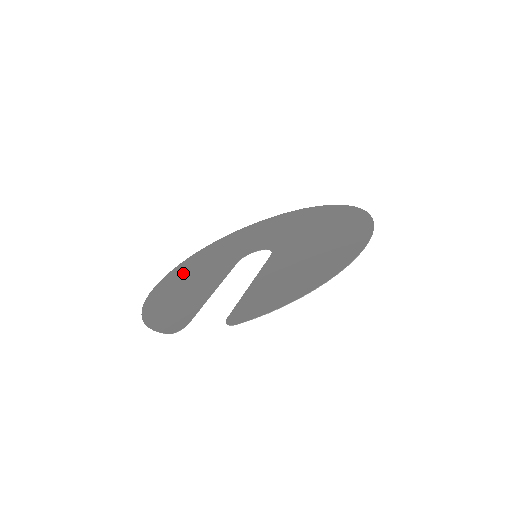
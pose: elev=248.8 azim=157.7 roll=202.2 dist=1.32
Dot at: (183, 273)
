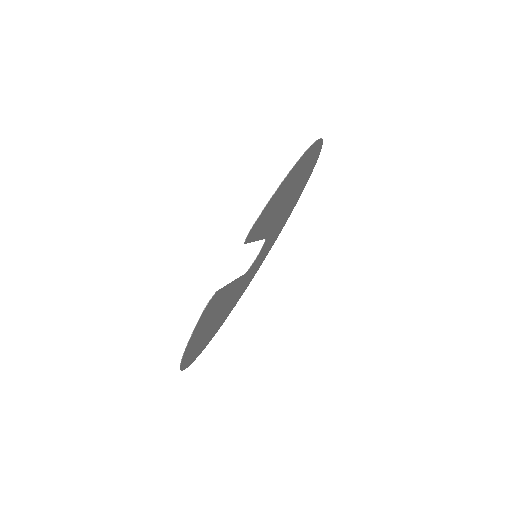
Dot at: (207, 337)
